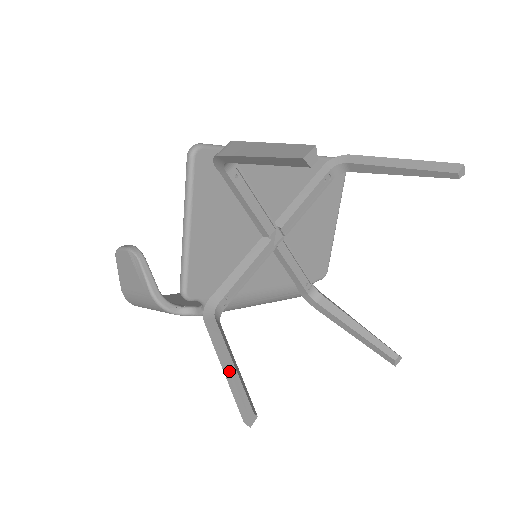
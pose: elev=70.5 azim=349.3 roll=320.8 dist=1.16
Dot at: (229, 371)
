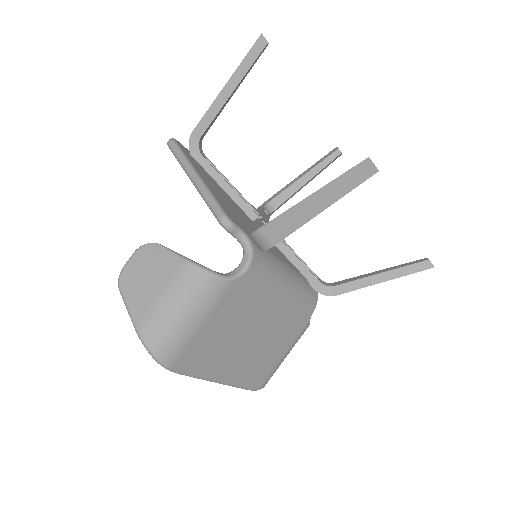
Dot at: (318, 190)
